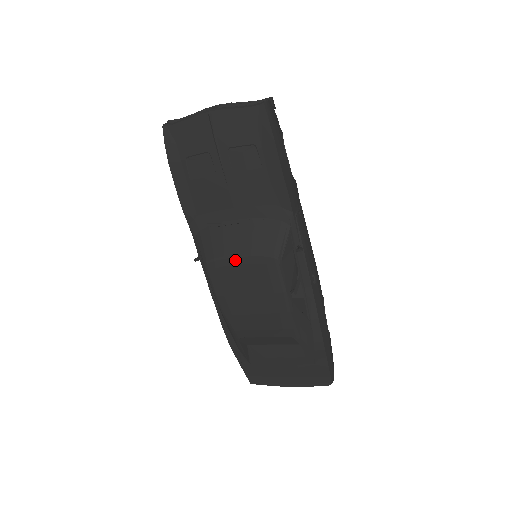
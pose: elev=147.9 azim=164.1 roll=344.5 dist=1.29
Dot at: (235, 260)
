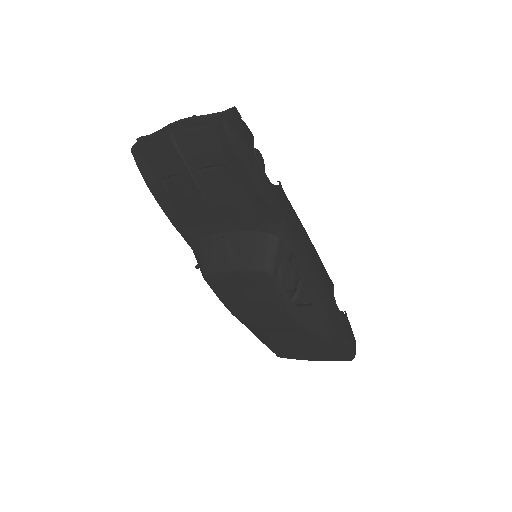
Dot at: (229, 274)
